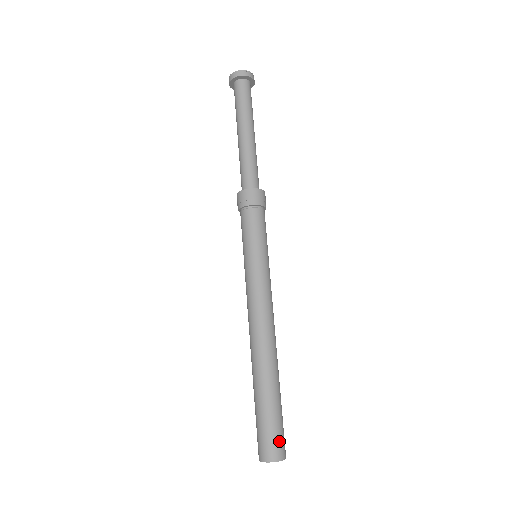
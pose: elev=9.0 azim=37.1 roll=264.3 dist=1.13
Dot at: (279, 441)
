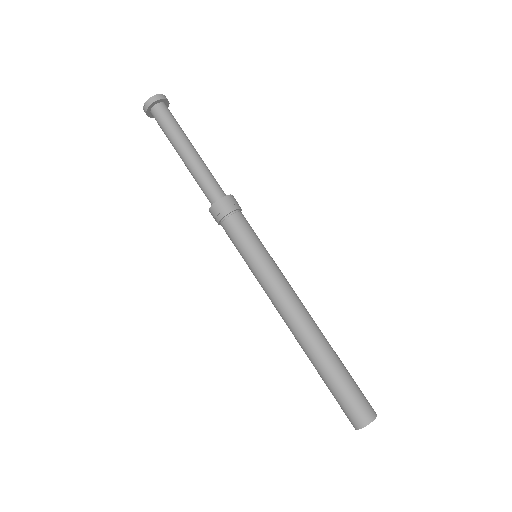
Dot at: (359, 407)
